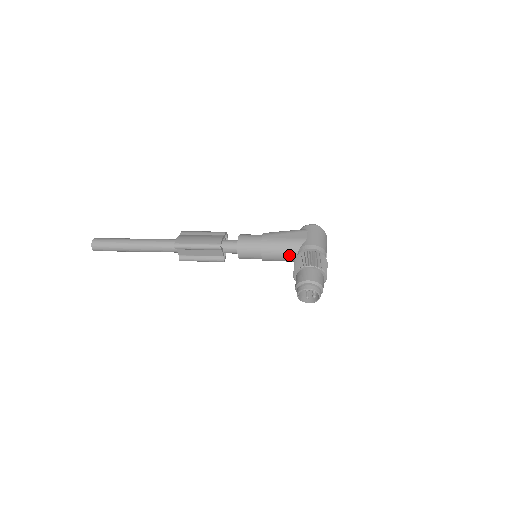
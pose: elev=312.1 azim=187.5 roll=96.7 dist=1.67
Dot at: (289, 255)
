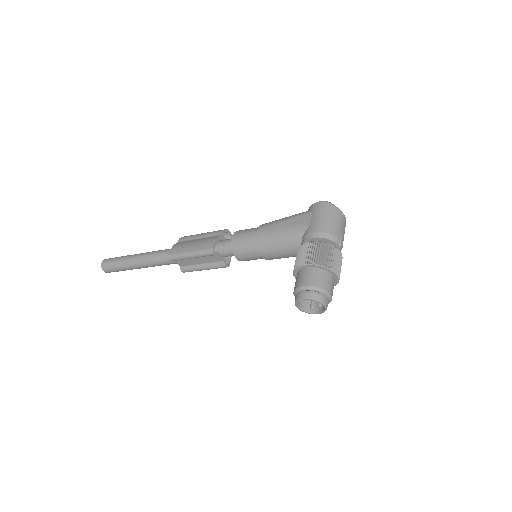
Dot at: (292, 249)
